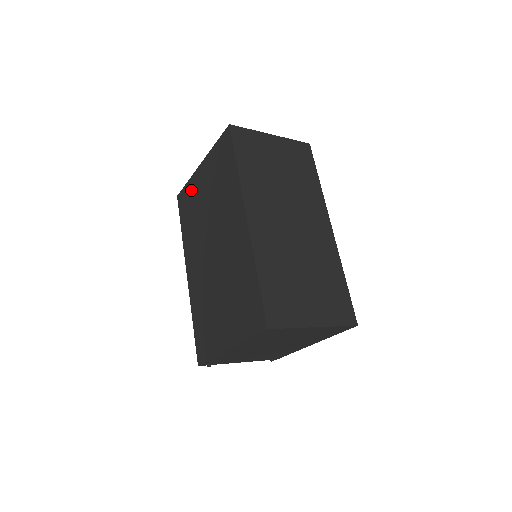
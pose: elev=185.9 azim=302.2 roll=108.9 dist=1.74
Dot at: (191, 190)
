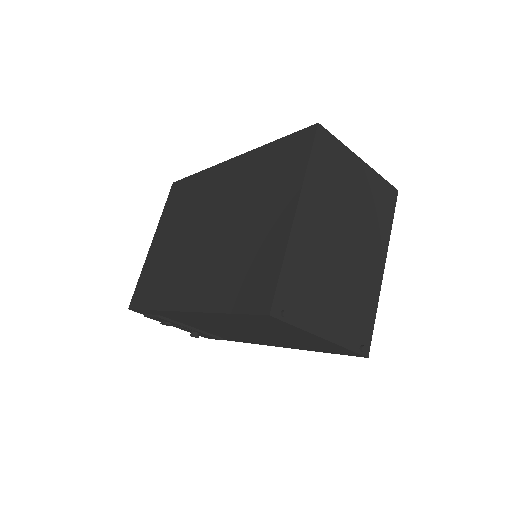
Dot at: (148, 269)
